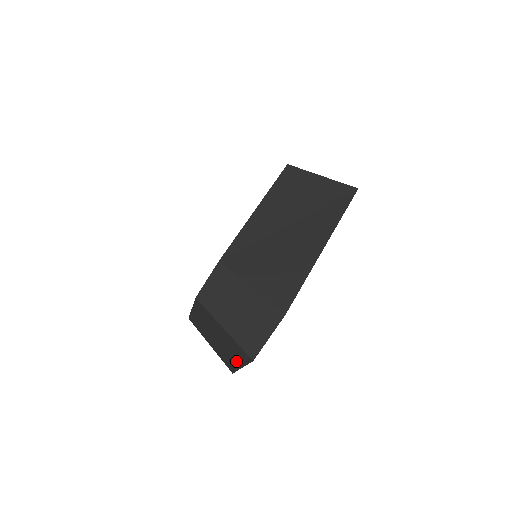
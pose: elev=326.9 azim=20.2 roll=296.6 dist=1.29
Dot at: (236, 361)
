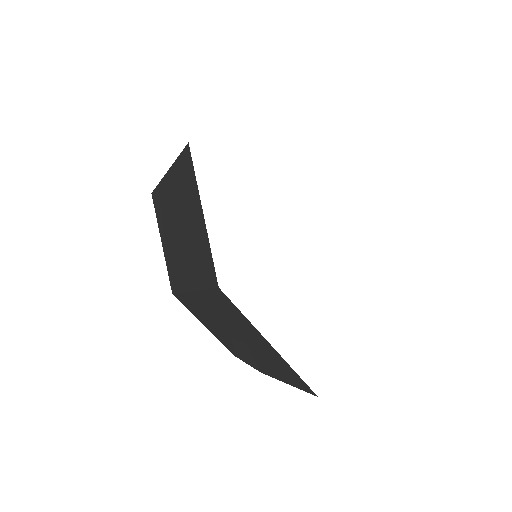
Dot at: (198, 217)
